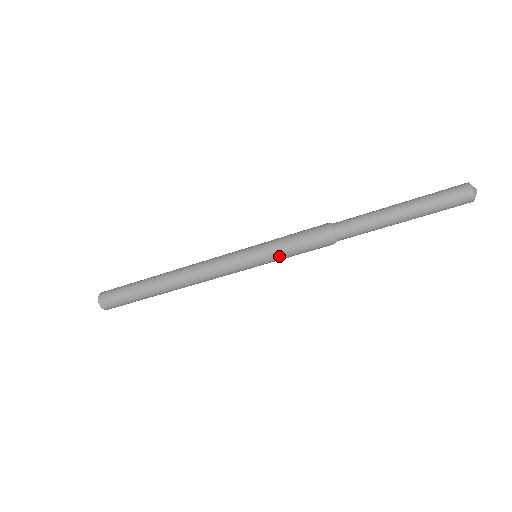
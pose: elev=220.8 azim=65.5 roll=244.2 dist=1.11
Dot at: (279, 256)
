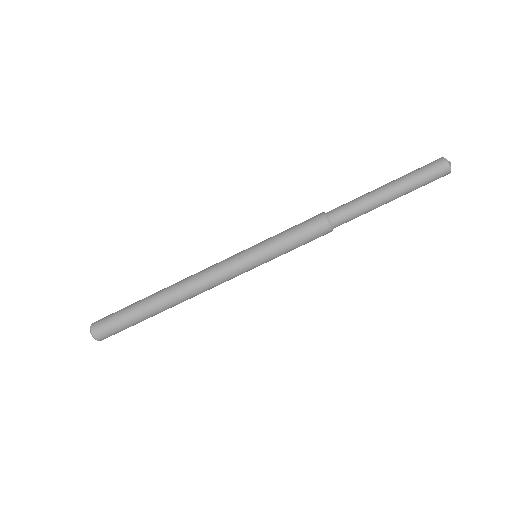
Dot at: (282, 254)
